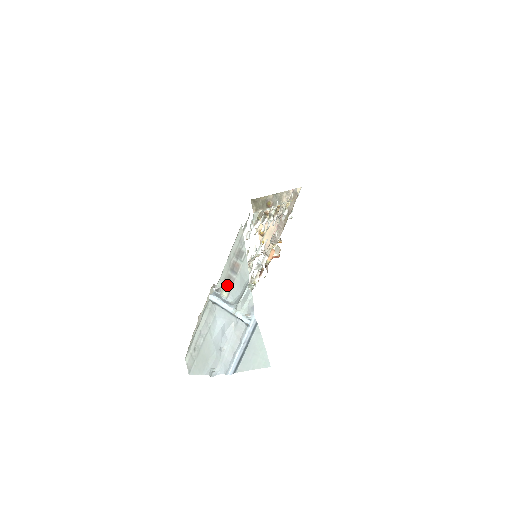
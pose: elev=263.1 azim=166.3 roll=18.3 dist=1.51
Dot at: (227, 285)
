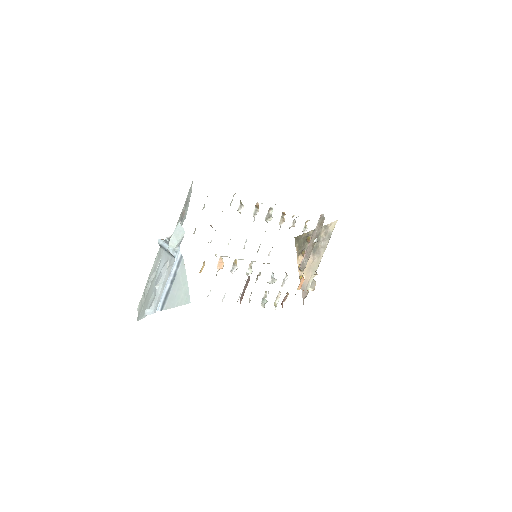
Dot at: occluded
